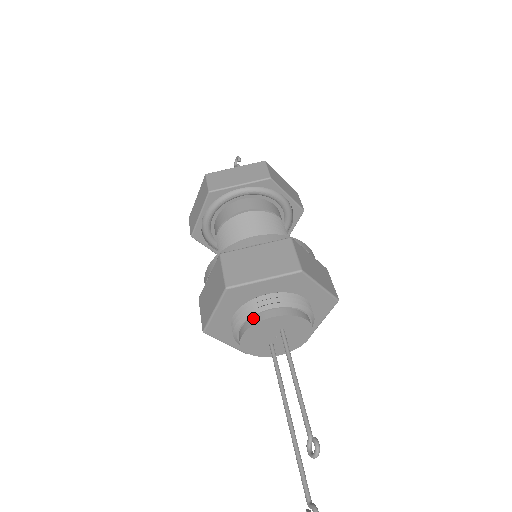
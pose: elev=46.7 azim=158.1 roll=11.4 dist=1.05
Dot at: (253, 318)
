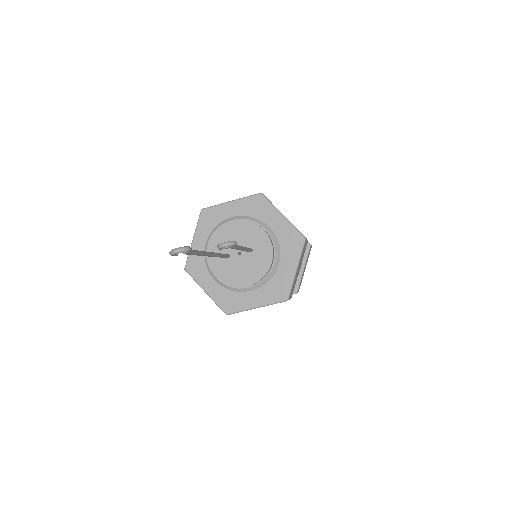
Dot at: (250, 221)
